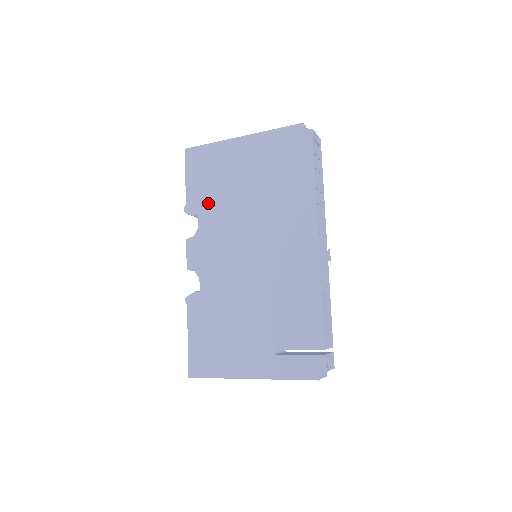
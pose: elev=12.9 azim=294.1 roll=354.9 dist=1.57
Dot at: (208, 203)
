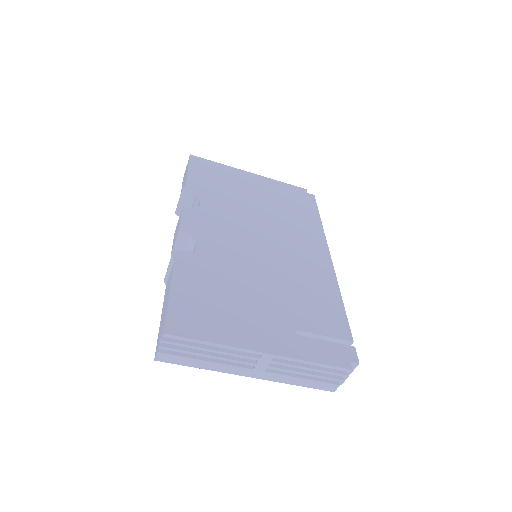
Dot at: (213, 194)
